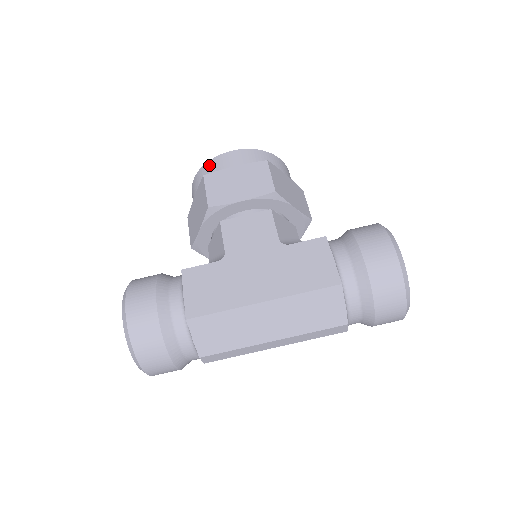
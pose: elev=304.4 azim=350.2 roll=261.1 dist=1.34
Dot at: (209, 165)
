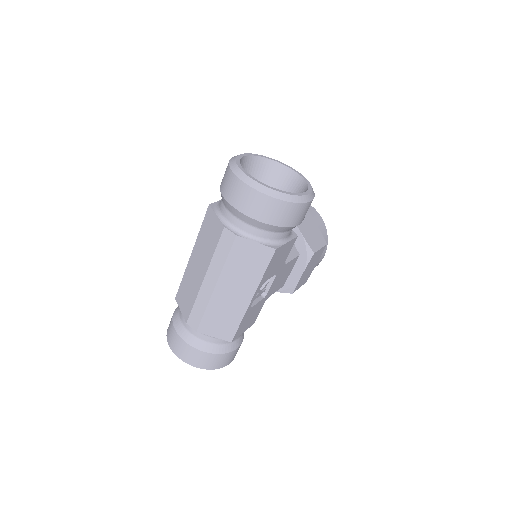
Dot at: occluded
